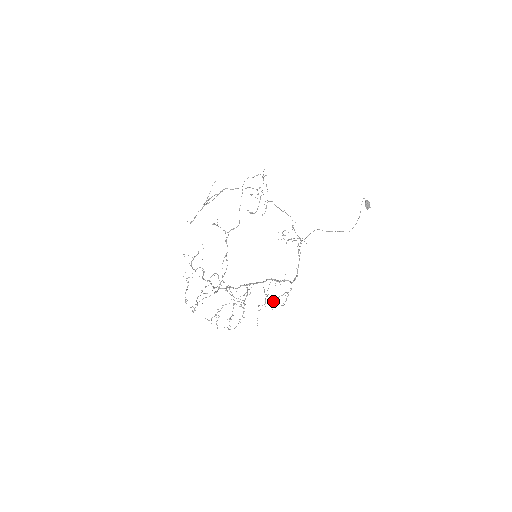
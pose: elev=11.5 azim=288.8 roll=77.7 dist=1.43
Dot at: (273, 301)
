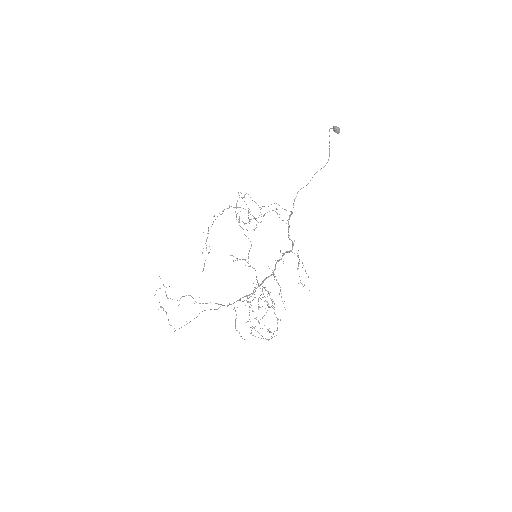
Dot at: occluded
